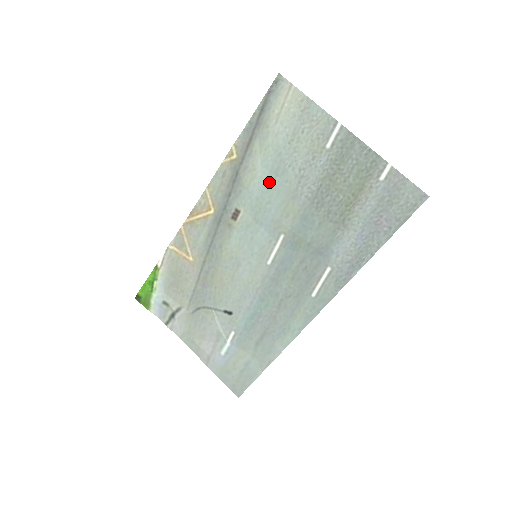
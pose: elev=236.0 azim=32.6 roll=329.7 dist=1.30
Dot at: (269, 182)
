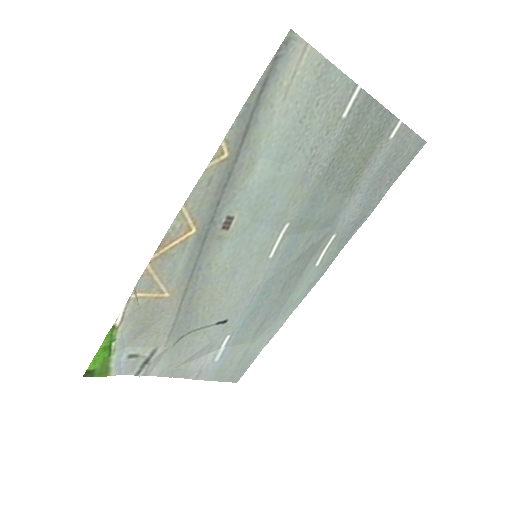
Dot at: (273, 173)
